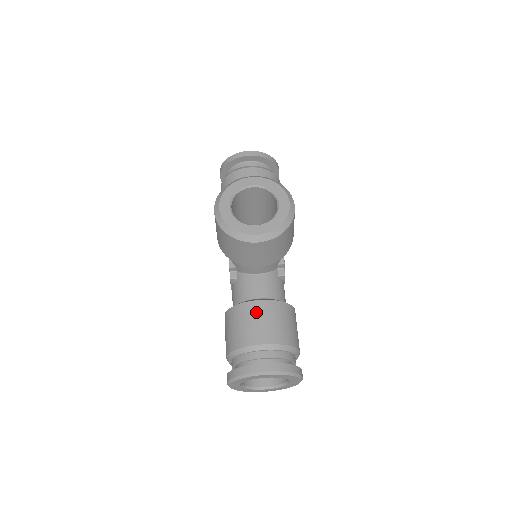
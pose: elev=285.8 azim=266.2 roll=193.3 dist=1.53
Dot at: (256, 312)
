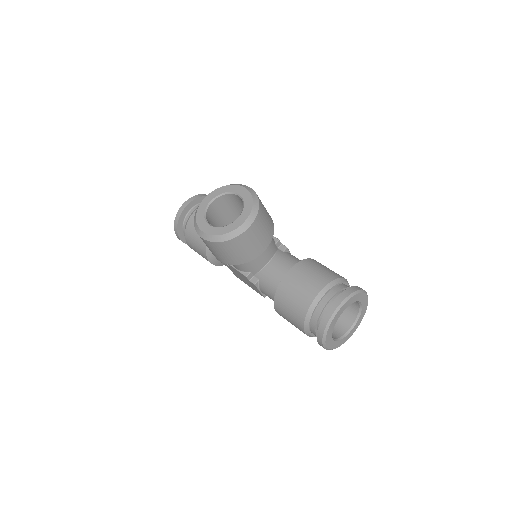
Dot at: (293, 280)
